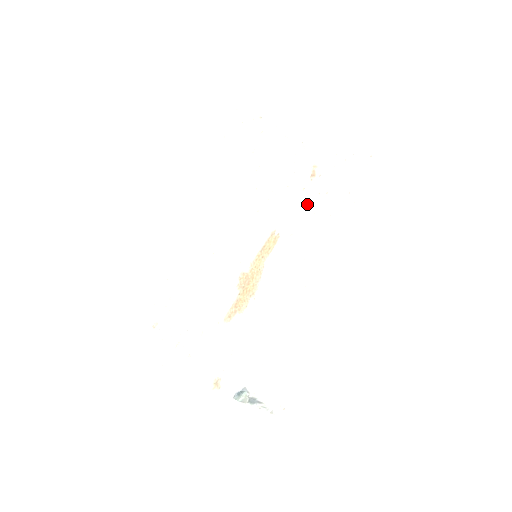
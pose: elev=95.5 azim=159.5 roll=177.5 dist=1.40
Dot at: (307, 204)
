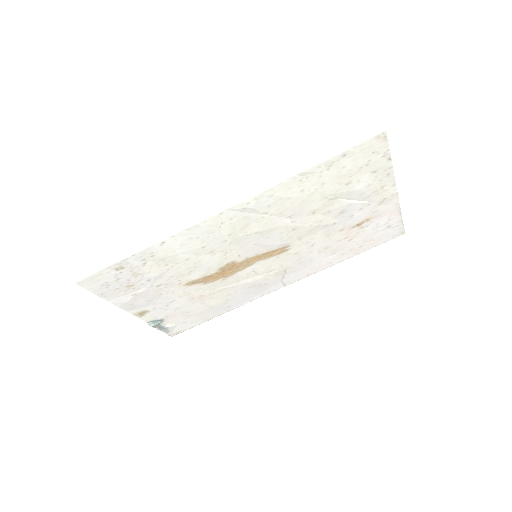
Dot at: (330, 240)
